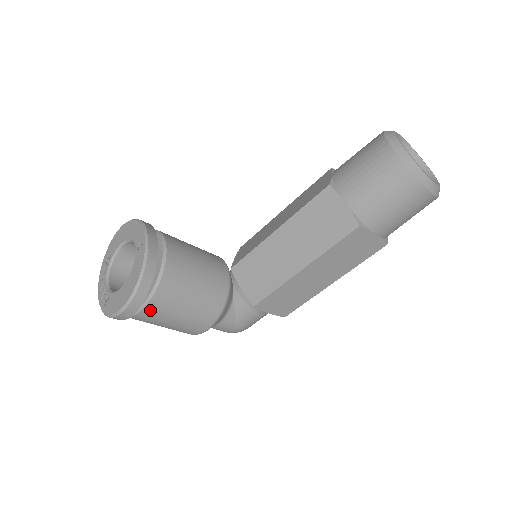
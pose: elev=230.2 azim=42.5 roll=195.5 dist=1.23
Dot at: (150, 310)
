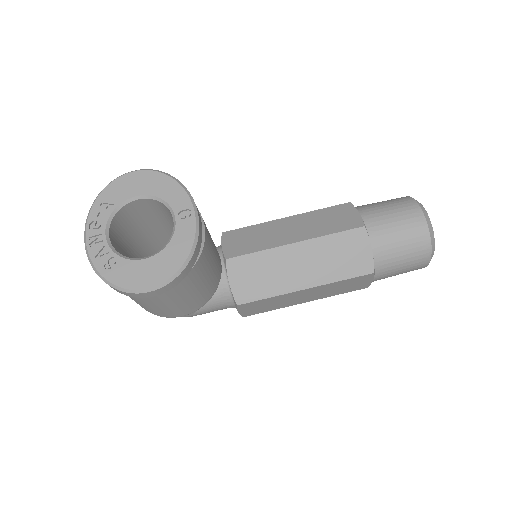
Dot at: occluded
